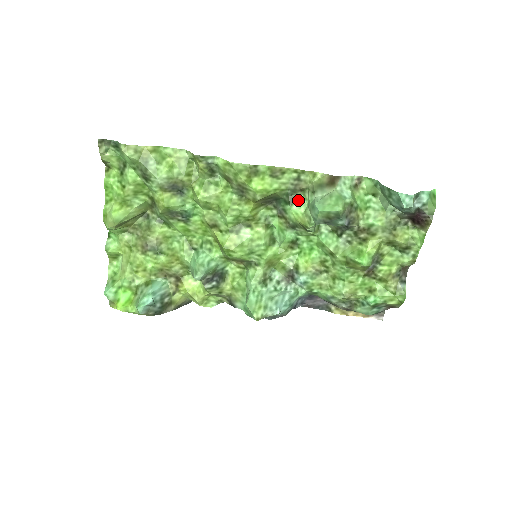
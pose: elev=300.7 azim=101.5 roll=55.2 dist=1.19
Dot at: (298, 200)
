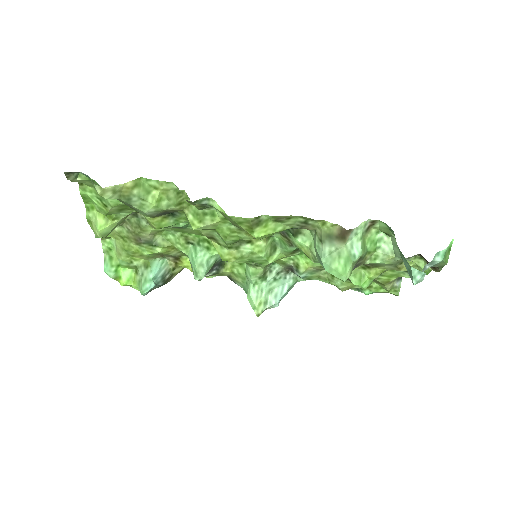
Dot at: (303, 234)
